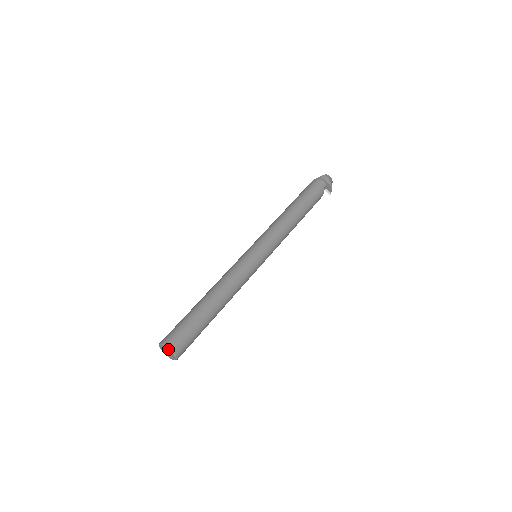
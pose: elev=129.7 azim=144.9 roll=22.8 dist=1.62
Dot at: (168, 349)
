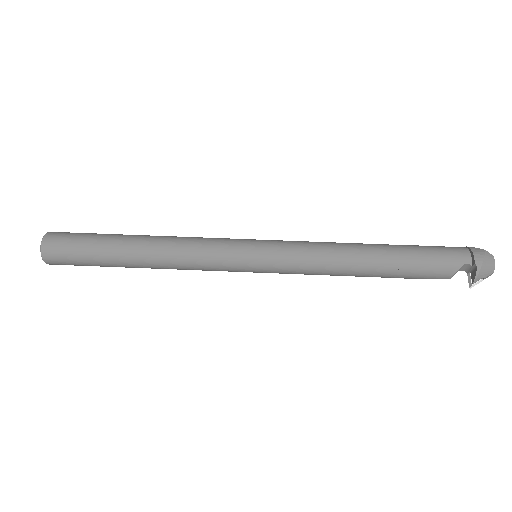
Dot at: (43, 239)
